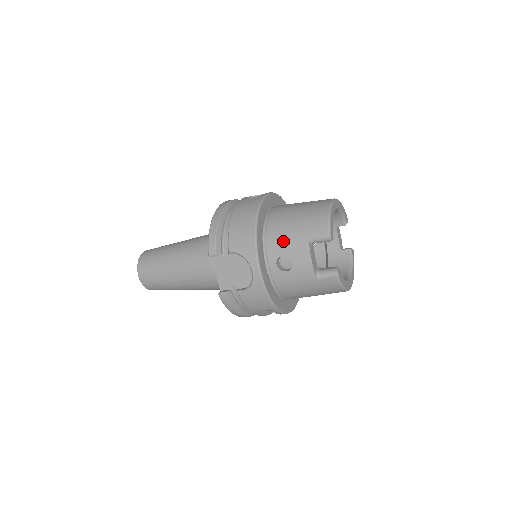
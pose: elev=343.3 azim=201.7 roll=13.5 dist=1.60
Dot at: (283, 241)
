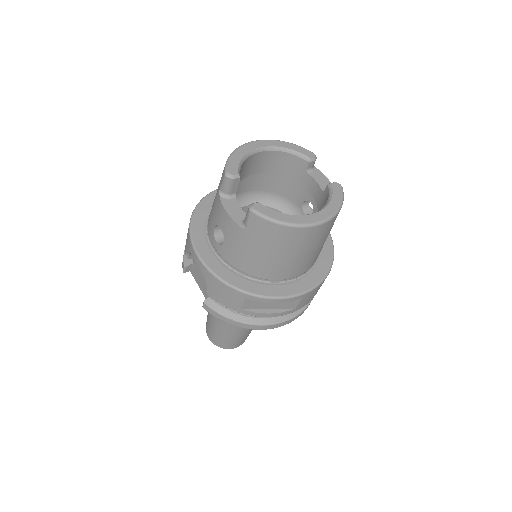
Dot at: (212, 213)
